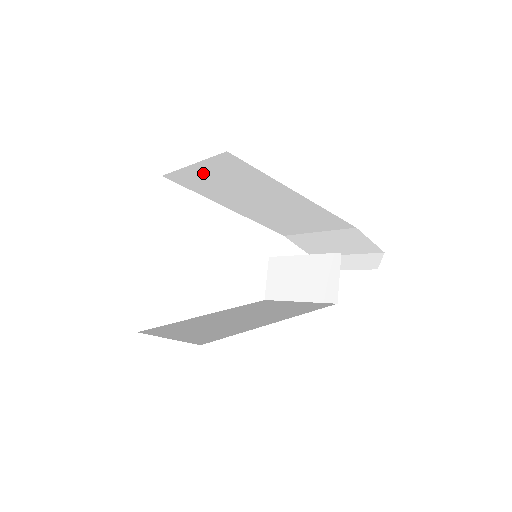
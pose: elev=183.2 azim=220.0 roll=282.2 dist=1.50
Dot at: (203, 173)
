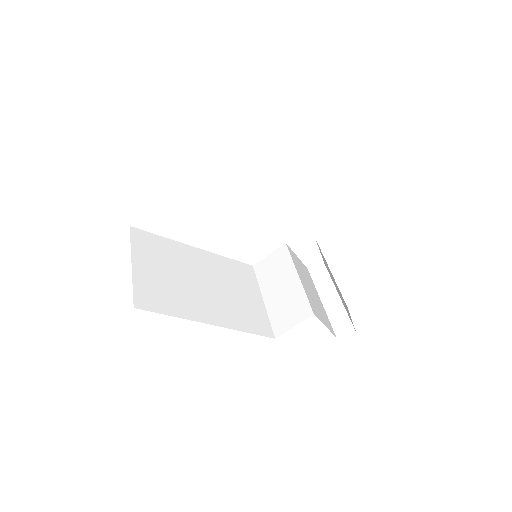
Dot at: occluded
